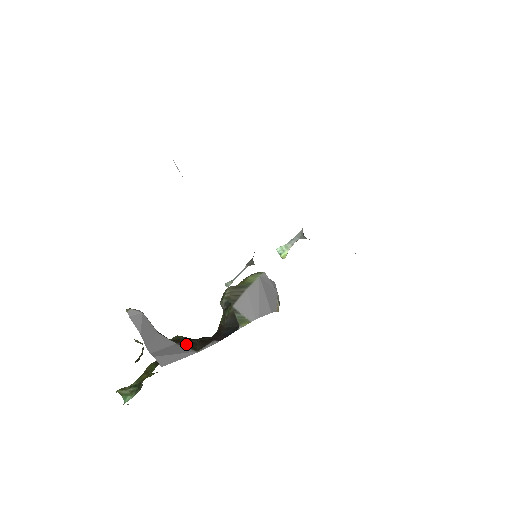
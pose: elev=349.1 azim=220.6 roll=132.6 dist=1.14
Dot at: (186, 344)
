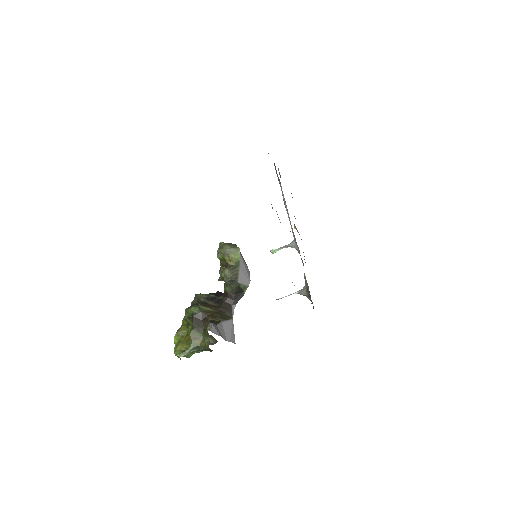
Dot at: (221, 317)
